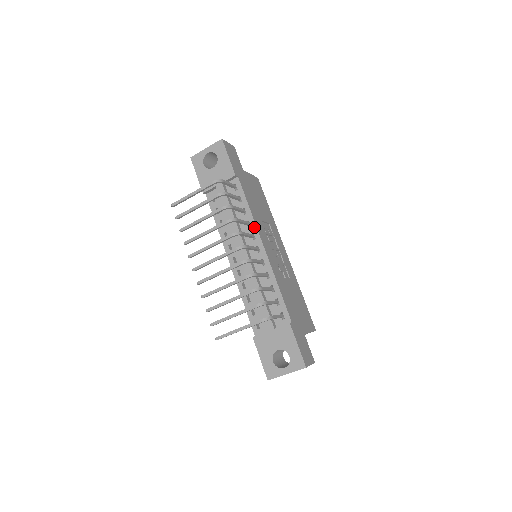
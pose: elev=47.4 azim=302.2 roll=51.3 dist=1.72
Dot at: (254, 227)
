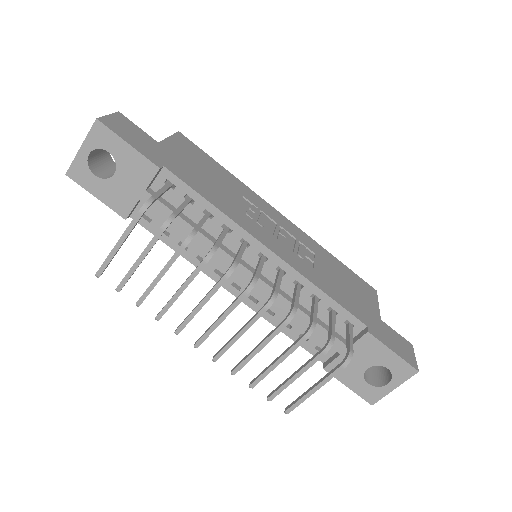
Dot at: (238, 230)
